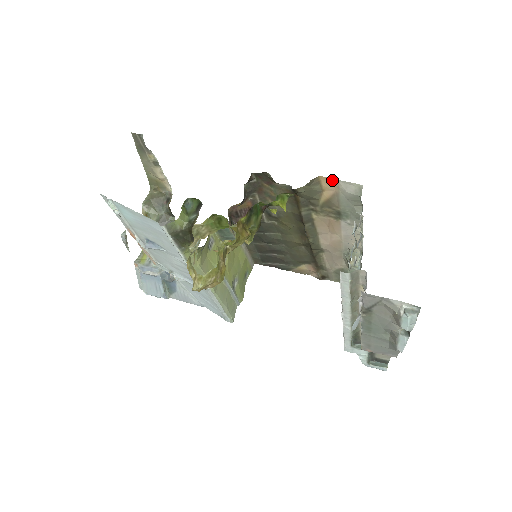
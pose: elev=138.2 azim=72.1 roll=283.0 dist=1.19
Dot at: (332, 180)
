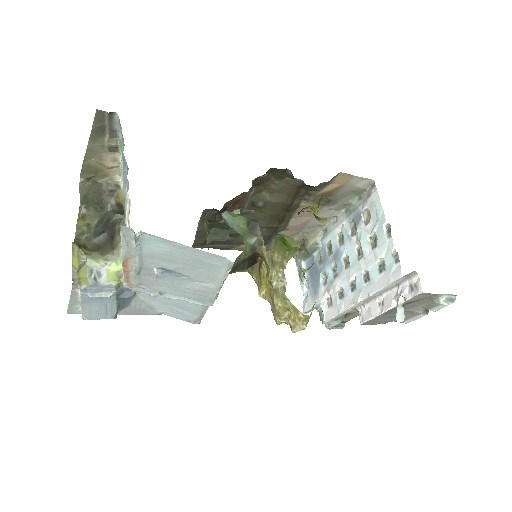
Dot at: (348, 175)
